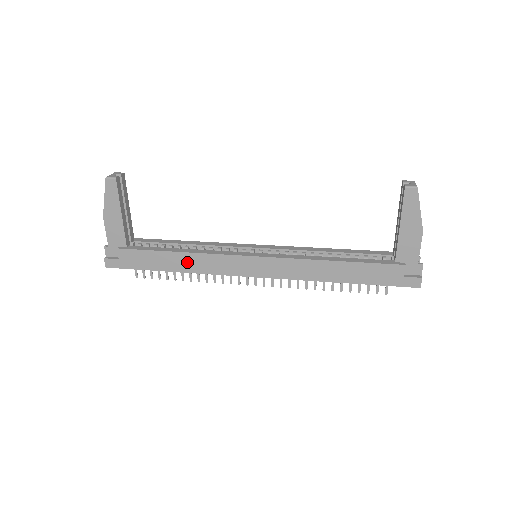
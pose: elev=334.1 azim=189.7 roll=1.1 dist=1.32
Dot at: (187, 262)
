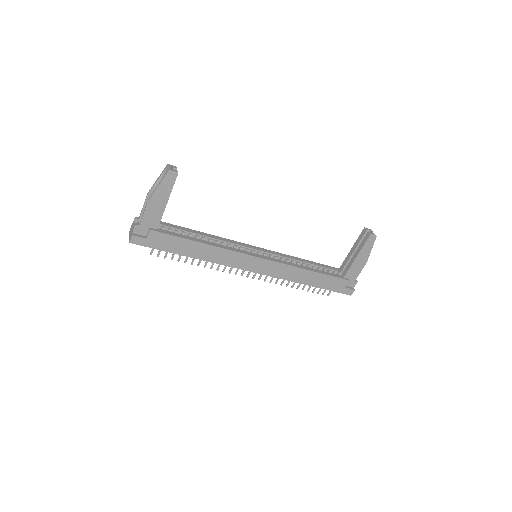
Dot at: (207, 252)
